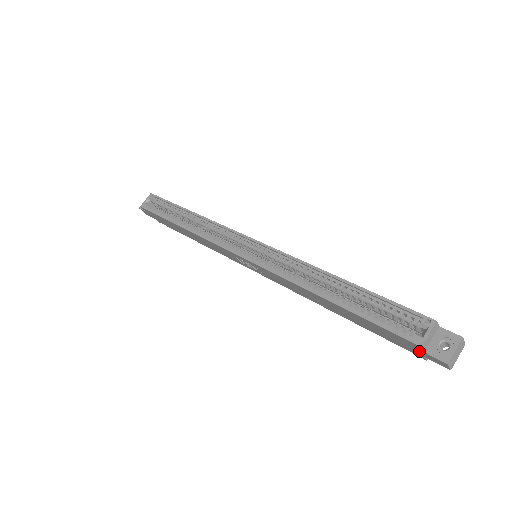
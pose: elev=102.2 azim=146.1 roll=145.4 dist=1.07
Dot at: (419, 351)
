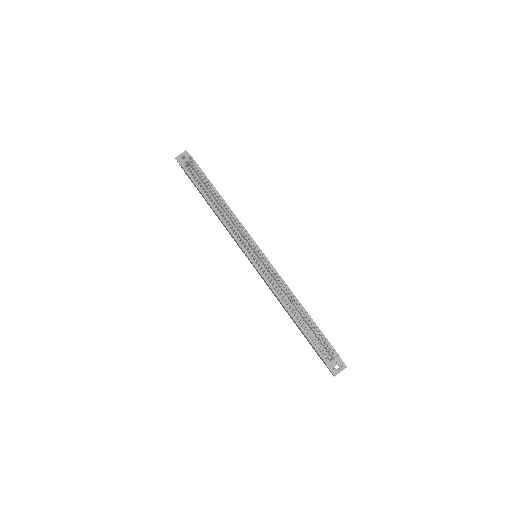
Dot at: (324, 363)
